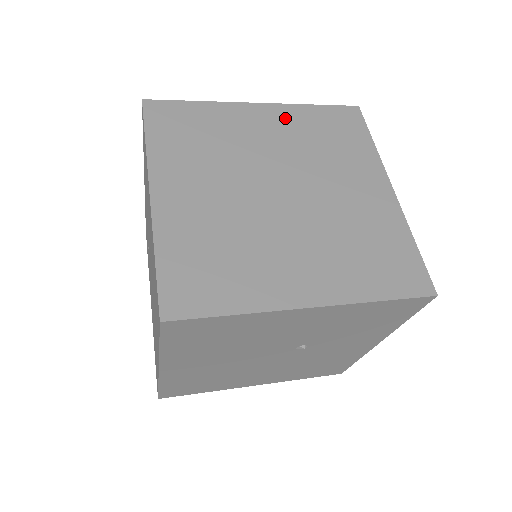
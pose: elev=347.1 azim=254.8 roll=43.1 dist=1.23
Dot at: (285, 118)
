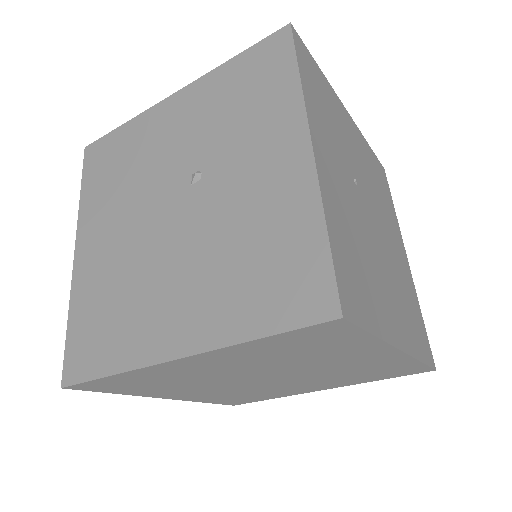
Dot at: occluded
